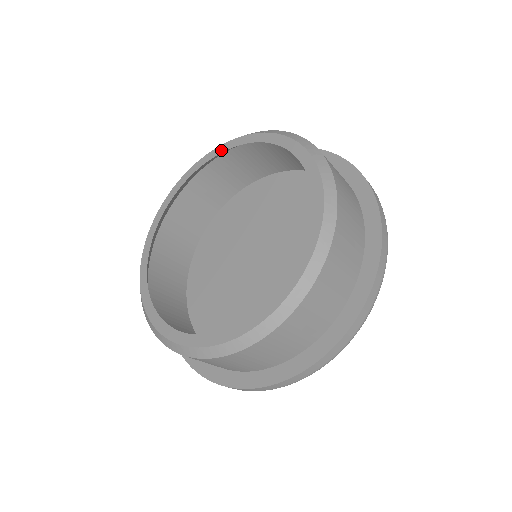
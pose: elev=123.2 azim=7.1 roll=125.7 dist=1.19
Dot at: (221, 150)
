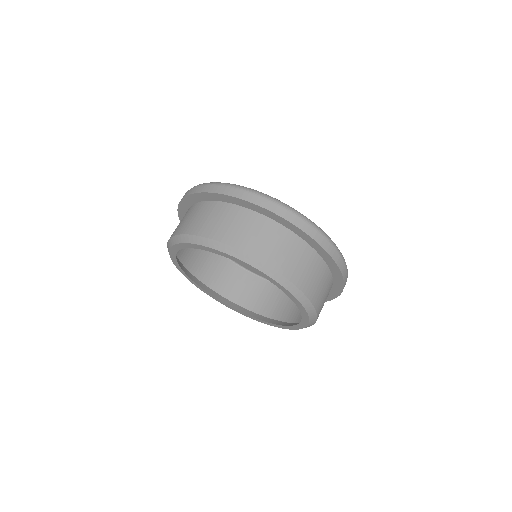
Dot at: (174, 258)
